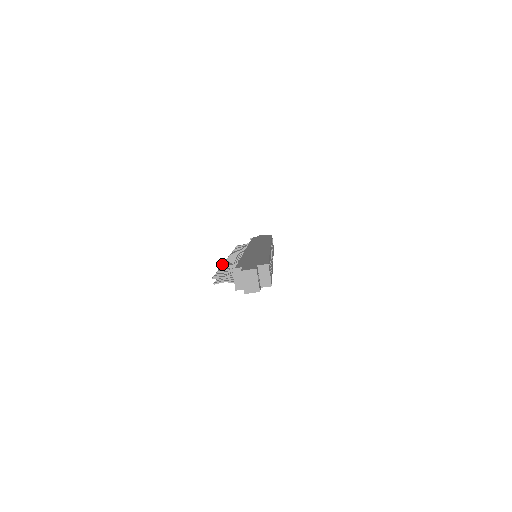
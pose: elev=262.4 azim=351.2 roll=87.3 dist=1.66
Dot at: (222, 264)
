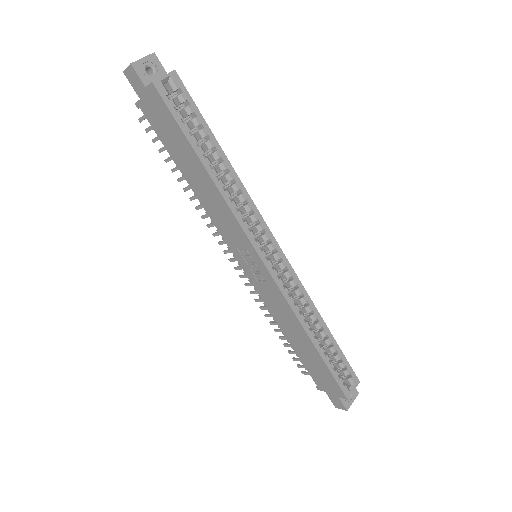
Dot at: occluded
